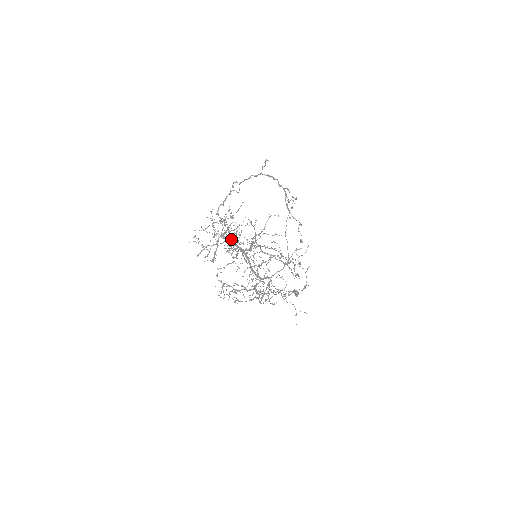
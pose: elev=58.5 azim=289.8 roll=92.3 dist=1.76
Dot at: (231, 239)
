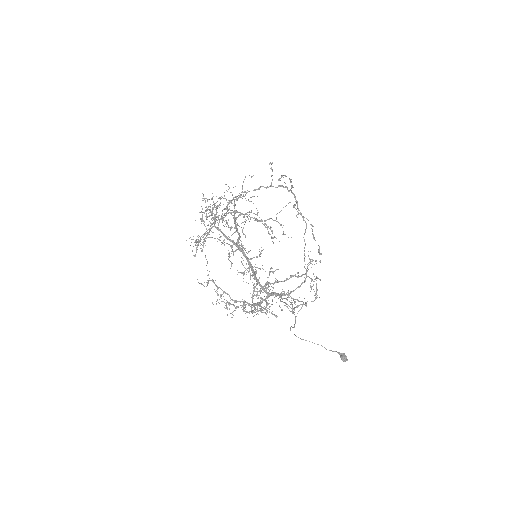
Dot at: (212, 211)
